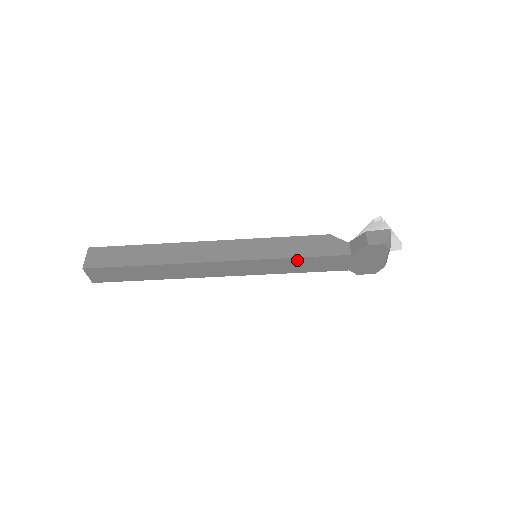
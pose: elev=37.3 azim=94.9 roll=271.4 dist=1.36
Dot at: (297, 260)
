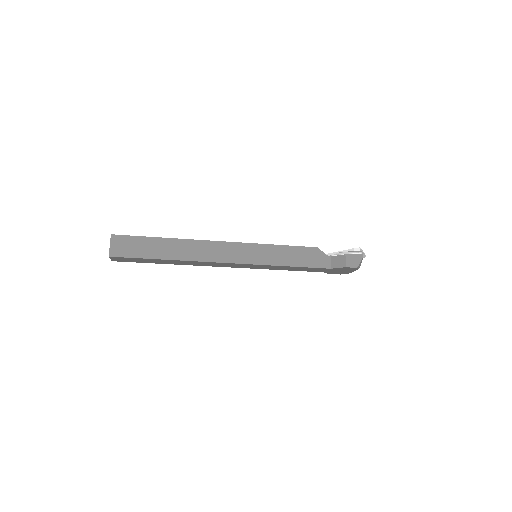
Dot at: (289, 267)
